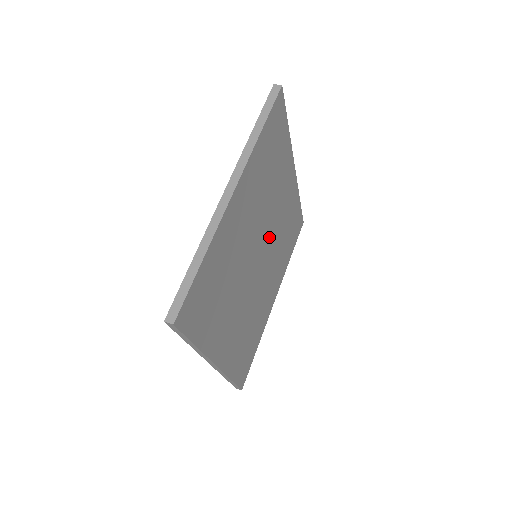
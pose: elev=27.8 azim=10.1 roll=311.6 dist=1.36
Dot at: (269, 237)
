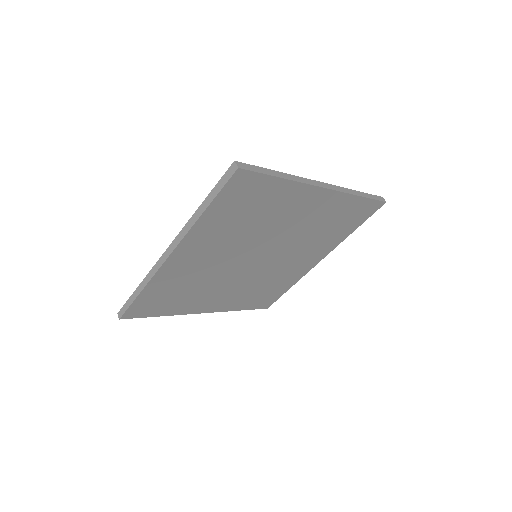
Dot at: (276, 244)
